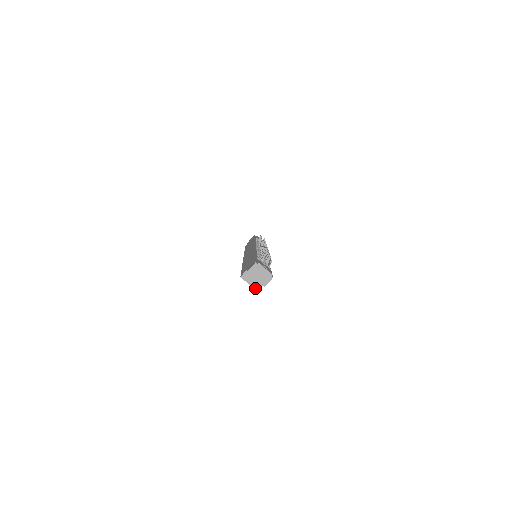
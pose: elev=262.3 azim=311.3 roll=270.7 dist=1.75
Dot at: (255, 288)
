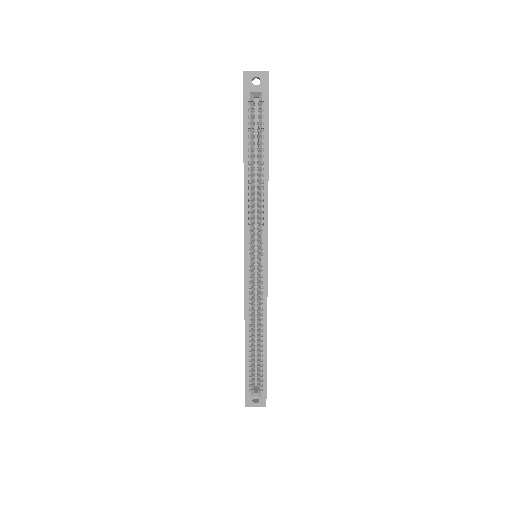
Dot at: (264, 90)
